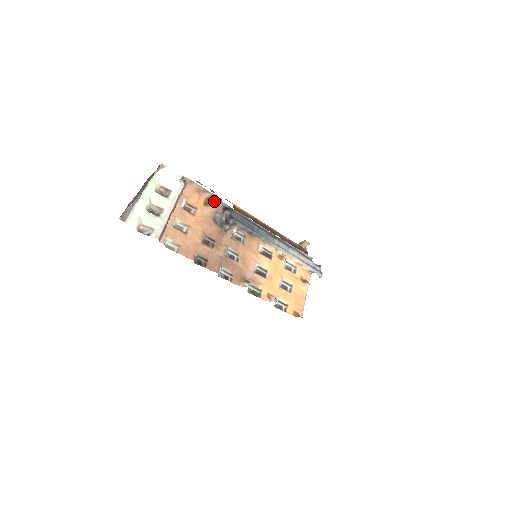
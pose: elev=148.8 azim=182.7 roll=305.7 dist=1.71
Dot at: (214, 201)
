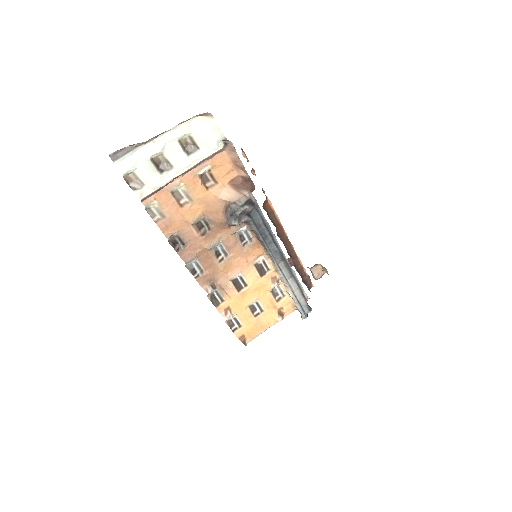
Dot at: (244, 186)
